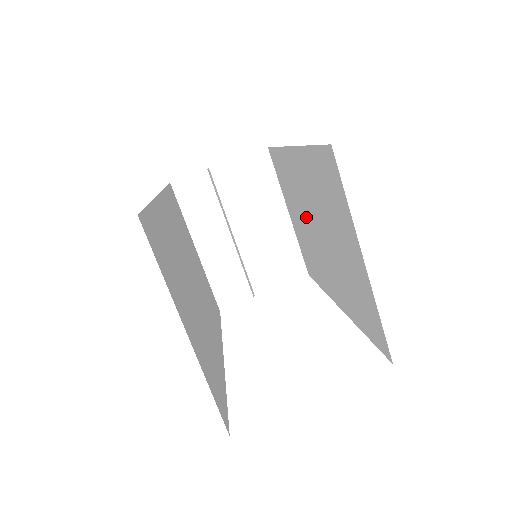
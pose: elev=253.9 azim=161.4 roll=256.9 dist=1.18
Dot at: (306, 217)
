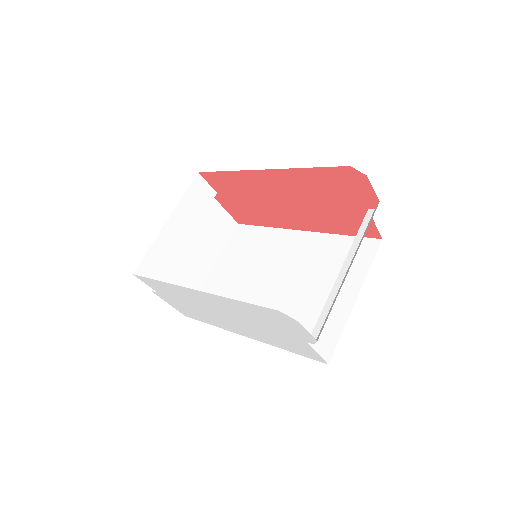
Dot at: (264, 271)
